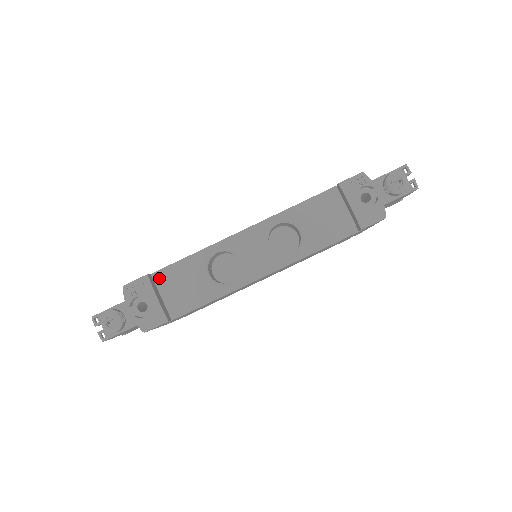
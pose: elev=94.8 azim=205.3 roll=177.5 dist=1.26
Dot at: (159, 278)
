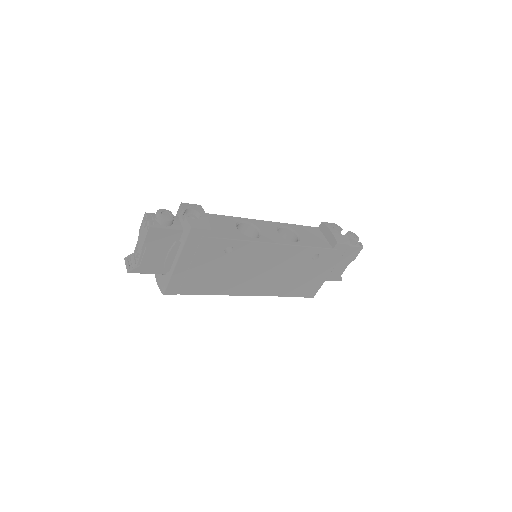
Dot at: occluded
